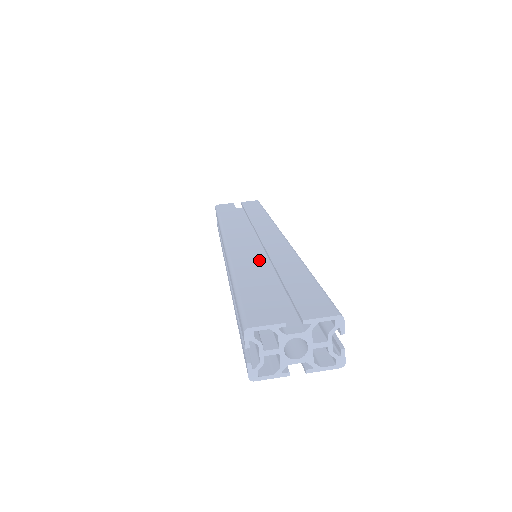
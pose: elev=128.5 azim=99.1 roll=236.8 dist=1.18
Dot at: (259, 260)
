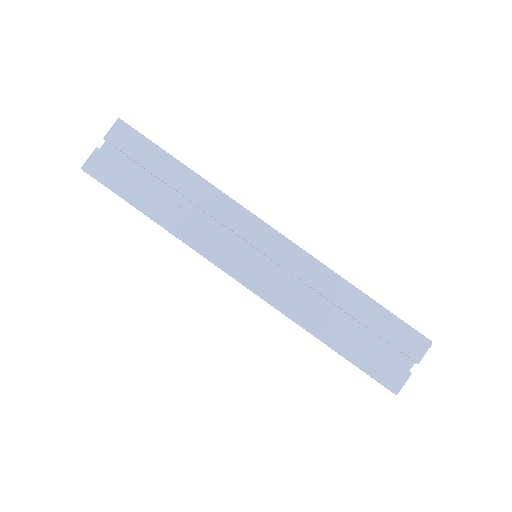
Dot at: (292, 284)
